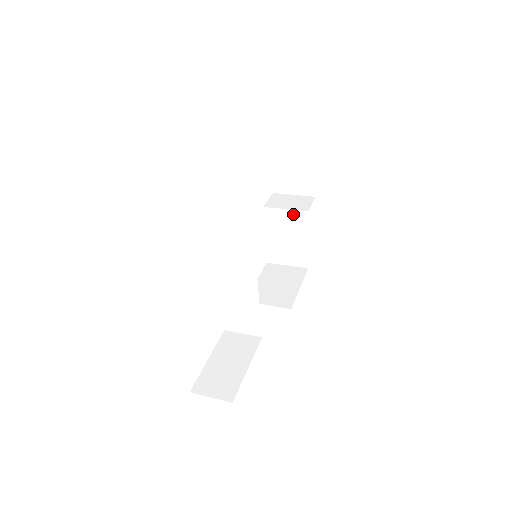
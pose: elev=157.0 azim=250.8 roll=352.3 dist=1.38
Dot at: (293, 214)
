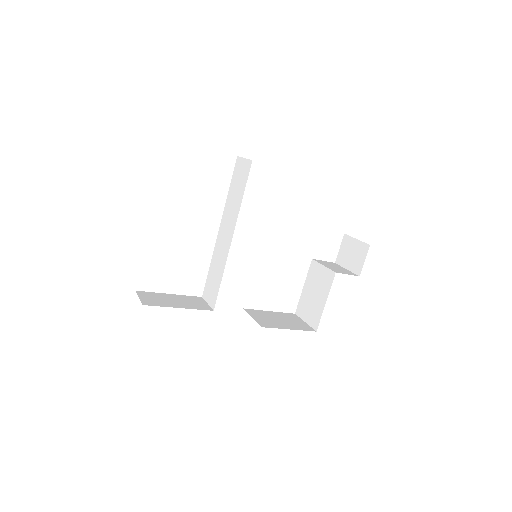
Dot at: (326, 272)
